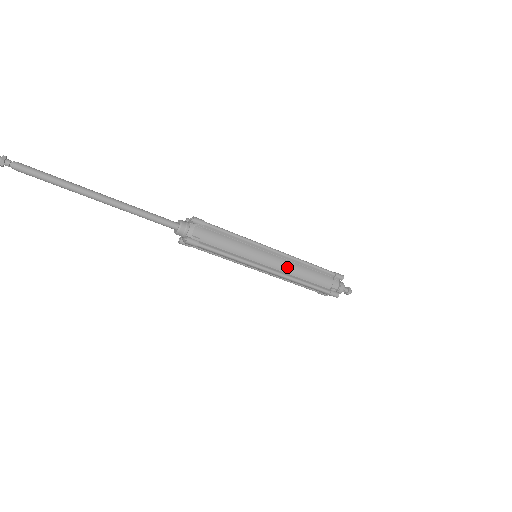
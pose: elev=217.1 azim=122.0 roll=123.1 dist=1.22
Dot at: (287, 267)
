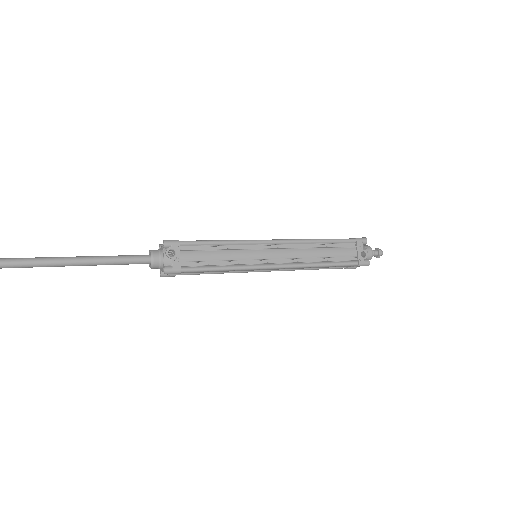
Dot at: occluded
